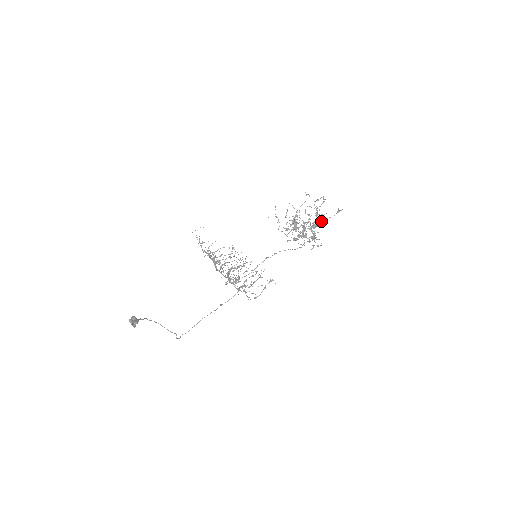
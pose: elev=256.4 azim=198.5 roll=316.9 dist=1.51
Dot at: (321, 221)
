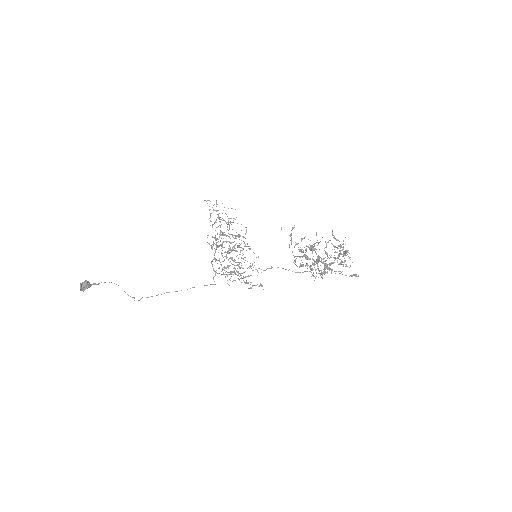
Dot at: (331, 270)
